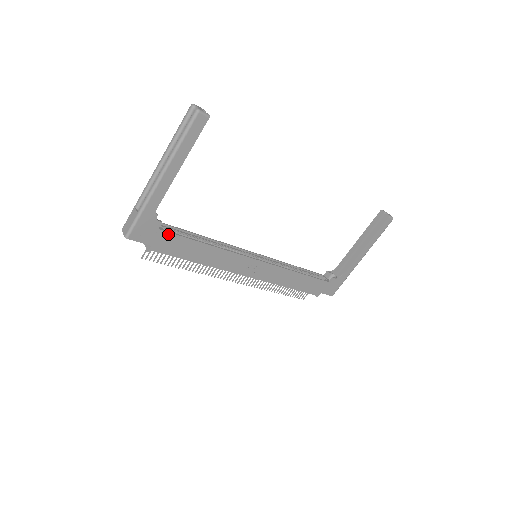
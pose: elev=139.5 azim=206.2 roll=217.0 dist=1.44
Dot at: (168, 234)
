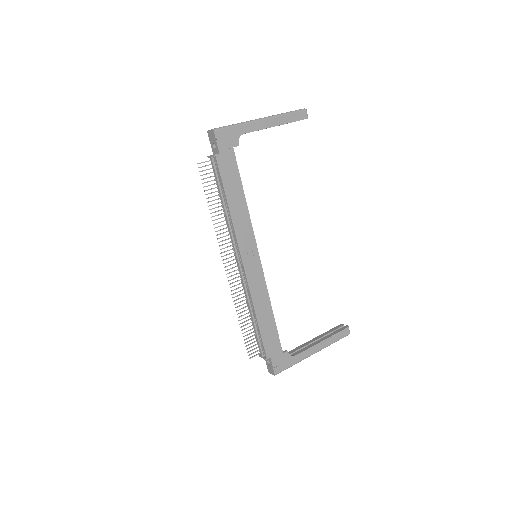
Dot at: (234, 158)
